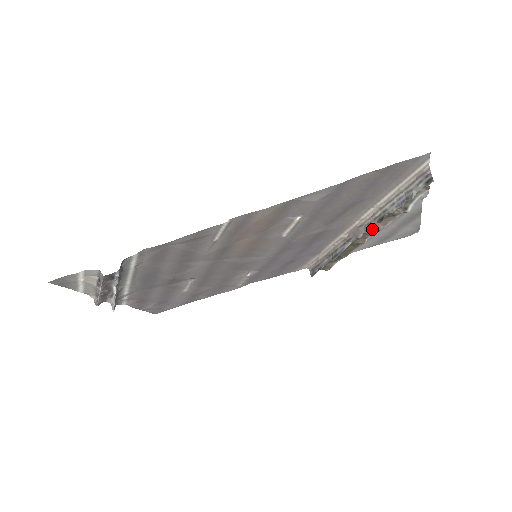
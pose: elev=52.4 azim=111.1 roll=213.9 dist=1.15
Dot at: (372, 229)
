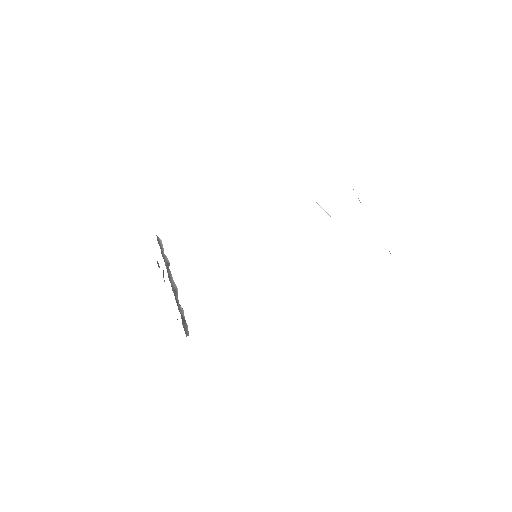
Dot at: occluded
